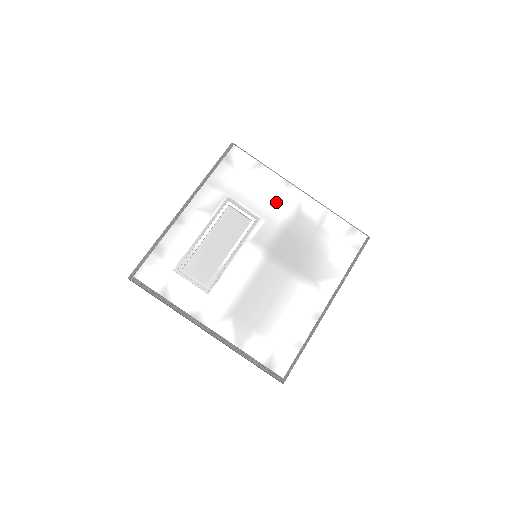
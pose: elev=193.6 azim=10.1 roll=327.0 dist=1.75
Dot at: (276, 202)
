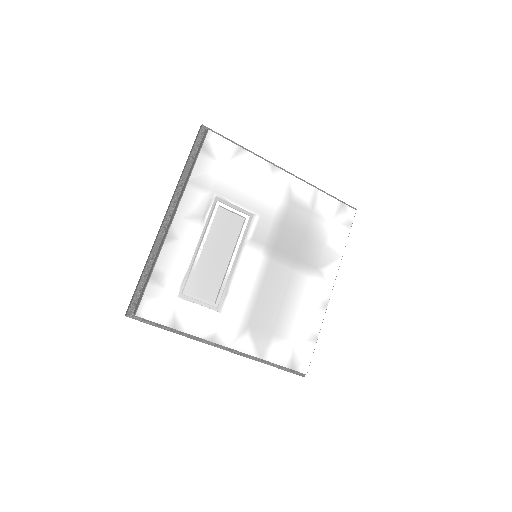
Dot at: (266, 192)
